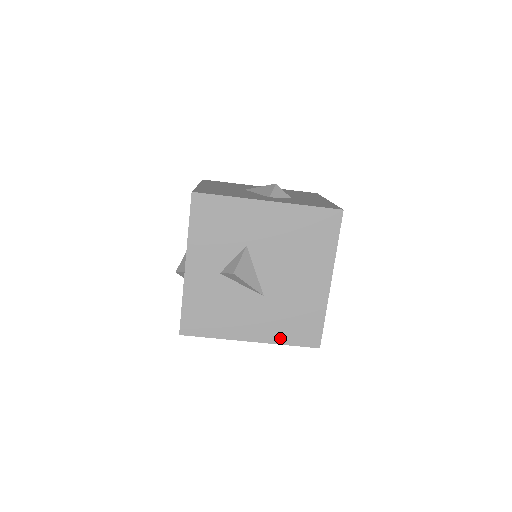
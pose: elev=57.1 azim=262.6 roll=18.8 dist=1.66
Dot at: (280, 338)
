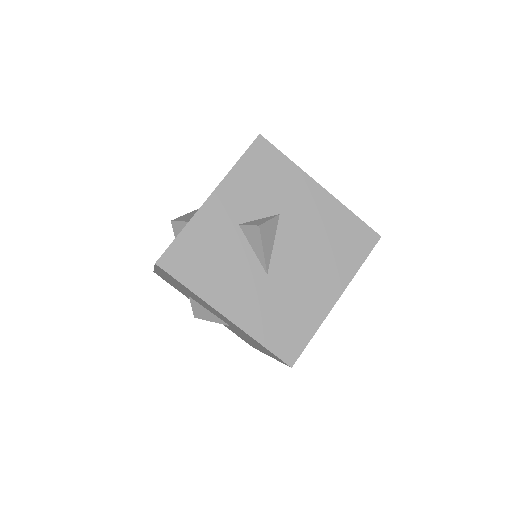
Dot at: (258, 331)
